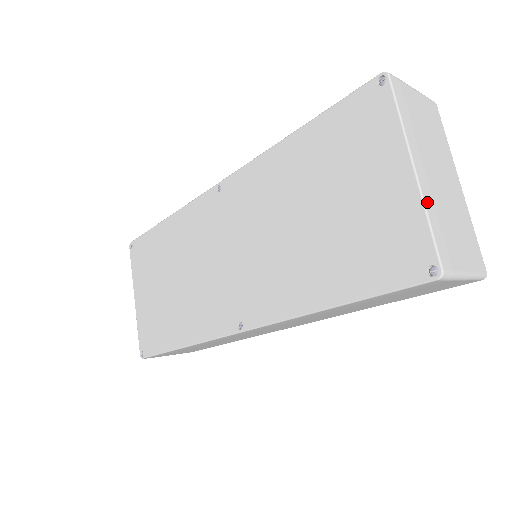
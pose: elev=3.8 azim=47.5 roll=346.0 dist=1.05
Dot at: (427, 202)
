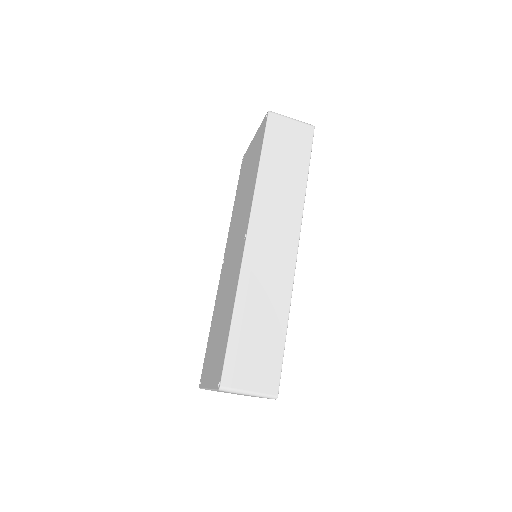
Dot at: occluded
